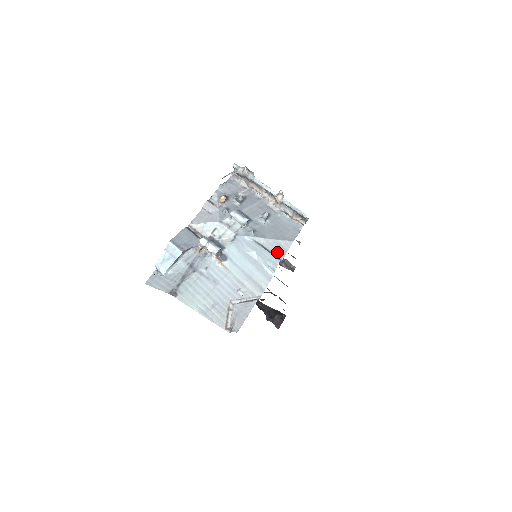
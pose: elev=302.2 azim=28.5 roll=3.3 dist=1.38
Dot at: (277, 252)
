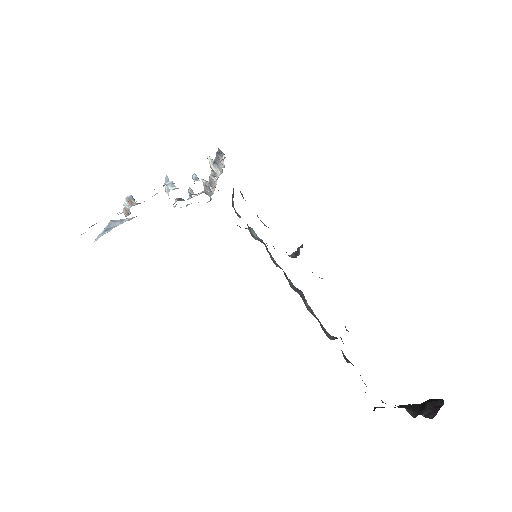
Dot at: occluded
